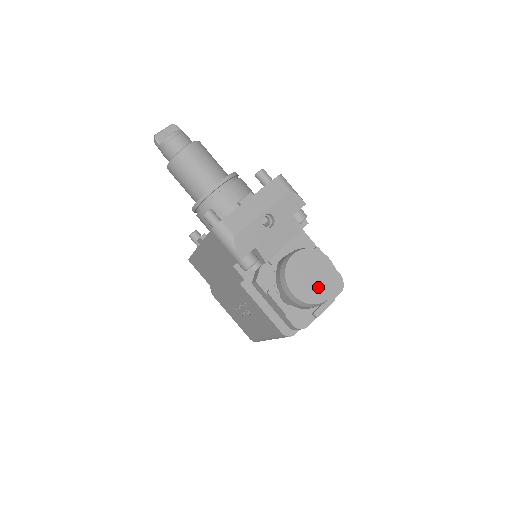
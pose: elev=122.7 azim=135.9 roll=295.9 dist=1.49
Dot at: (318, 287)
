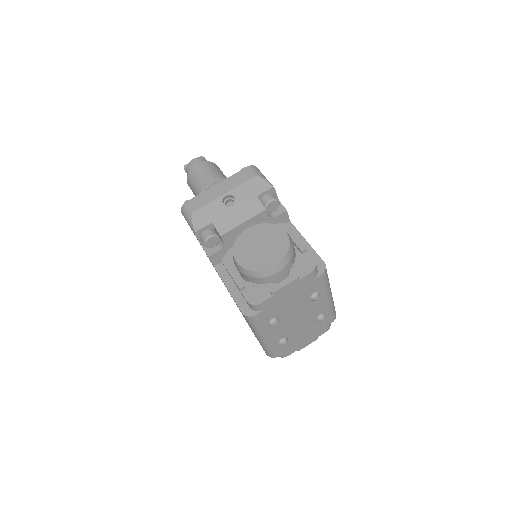
Dot at: (265, 256)
